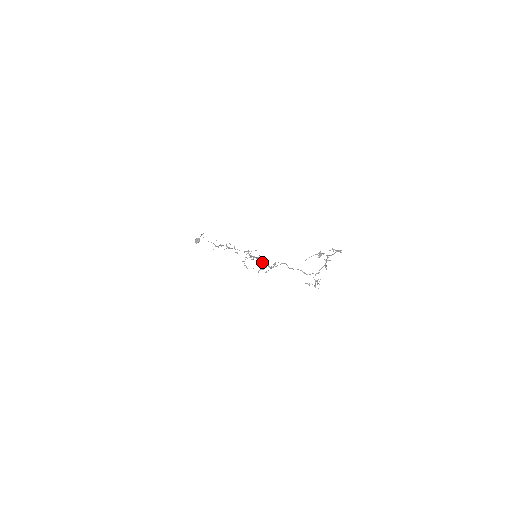
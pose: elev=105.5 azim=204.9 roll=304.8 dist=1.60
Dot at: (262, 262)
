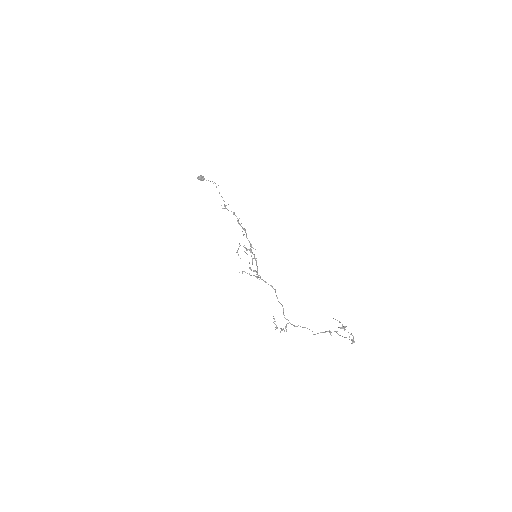
Dot at: occluded
